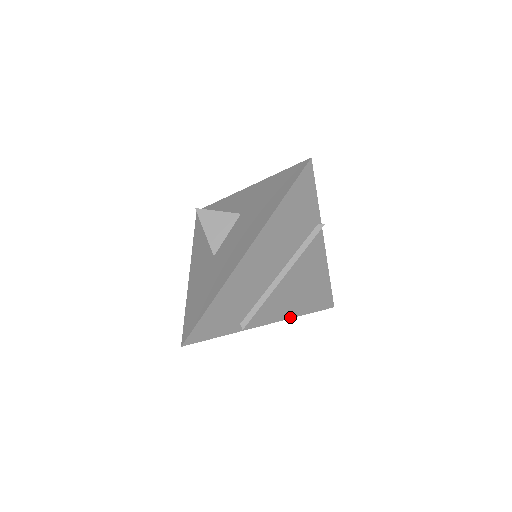
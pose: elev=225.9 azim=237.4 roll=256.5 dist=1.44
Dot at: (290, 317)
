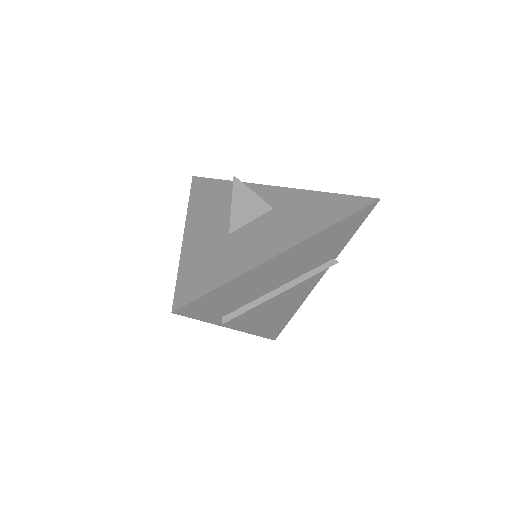
Dot at: (249, 332)
